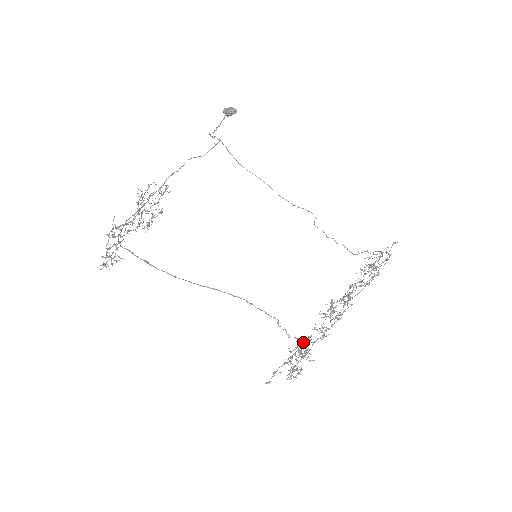
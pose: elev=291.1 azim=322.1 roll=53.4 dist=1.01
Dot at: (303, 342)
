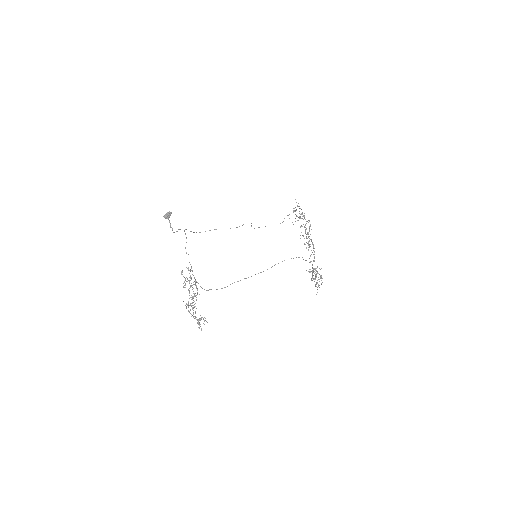
Dot at: (309, 269)
